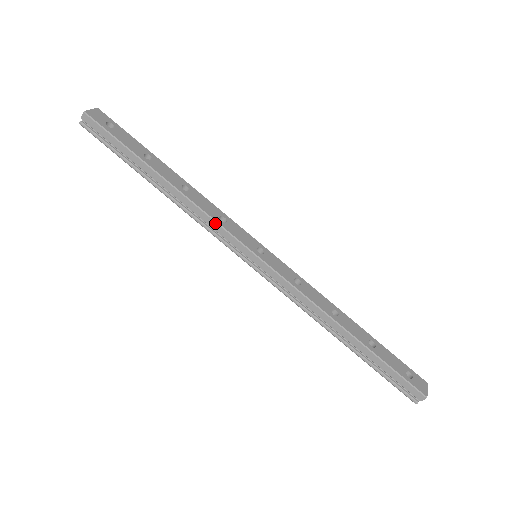
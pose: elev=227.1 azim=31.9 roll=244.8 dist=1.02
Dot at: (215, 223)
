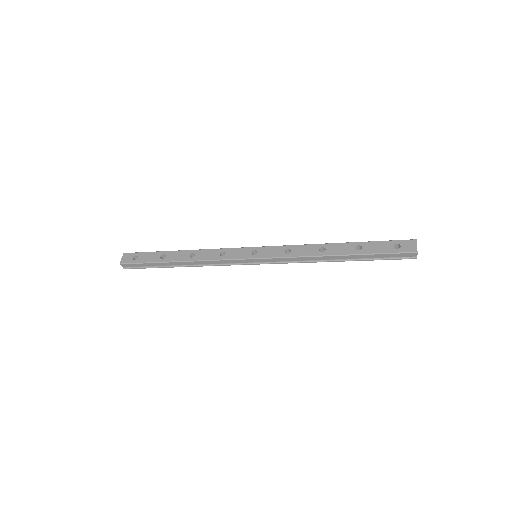
Dot at: (220, 261)
